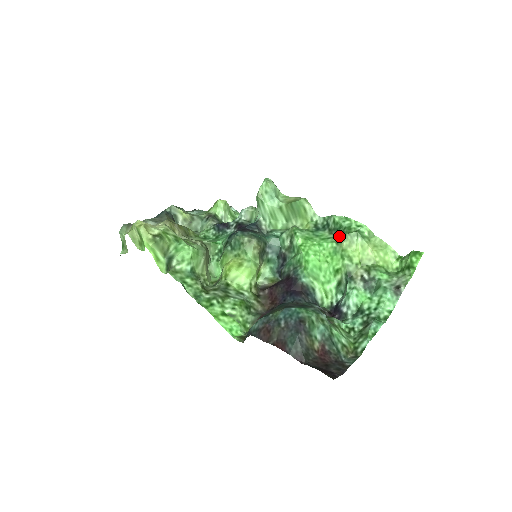
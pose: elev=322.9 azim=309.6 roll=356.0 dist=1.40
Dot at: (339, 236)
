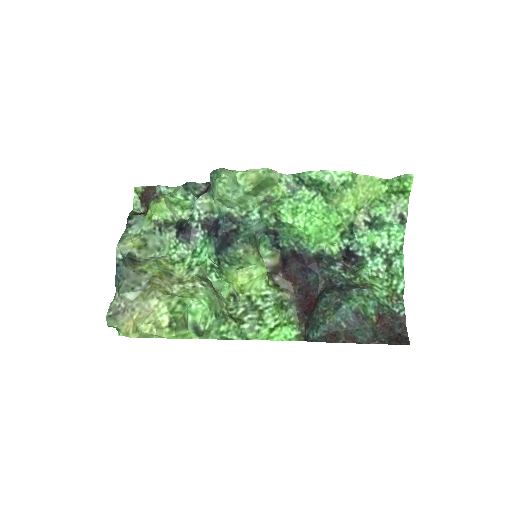
Dot at: (325, 193)
